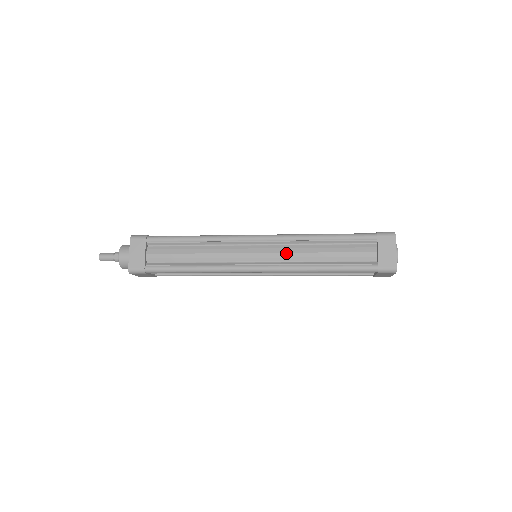
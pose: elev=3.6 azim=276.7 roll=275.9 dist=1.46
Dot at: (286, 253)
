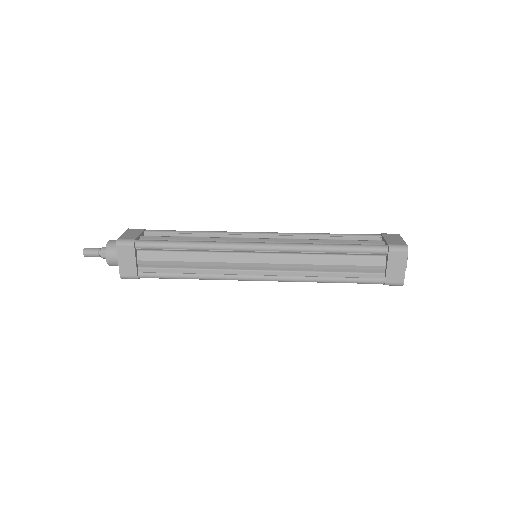
Dot at: (289, 264)
